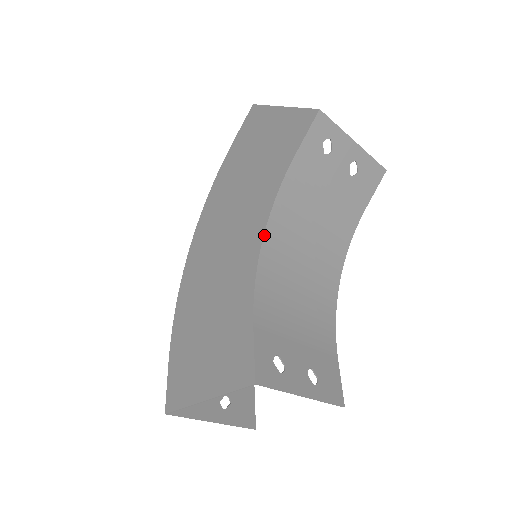
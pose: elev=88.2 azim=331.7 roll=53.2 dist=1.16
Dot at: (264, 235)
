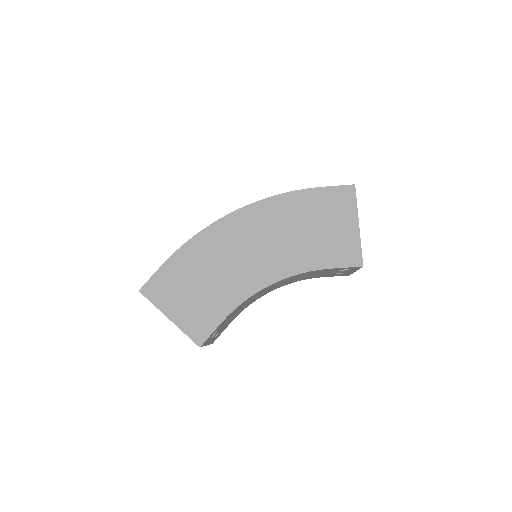
Dot at: (272, 284)
